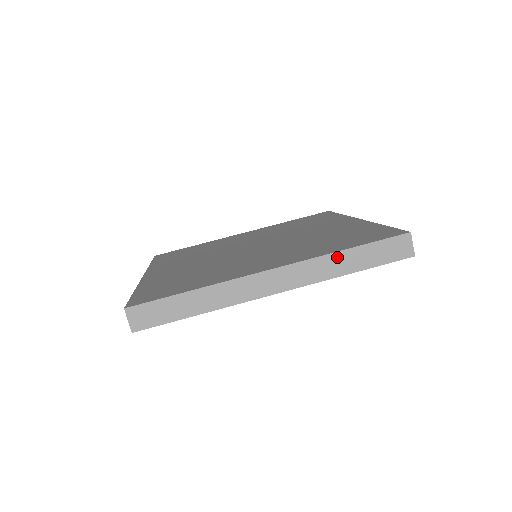
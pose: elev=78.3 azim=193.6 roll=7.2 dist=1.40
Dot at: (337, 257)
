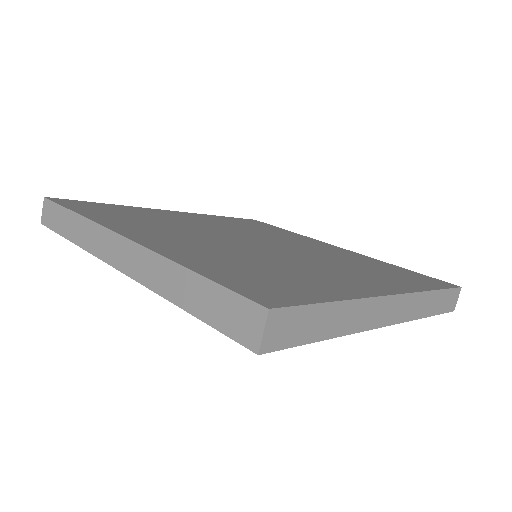
Dot at: (429, 296)
